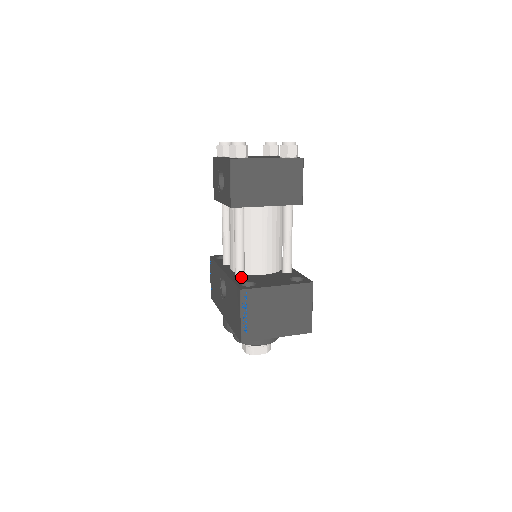
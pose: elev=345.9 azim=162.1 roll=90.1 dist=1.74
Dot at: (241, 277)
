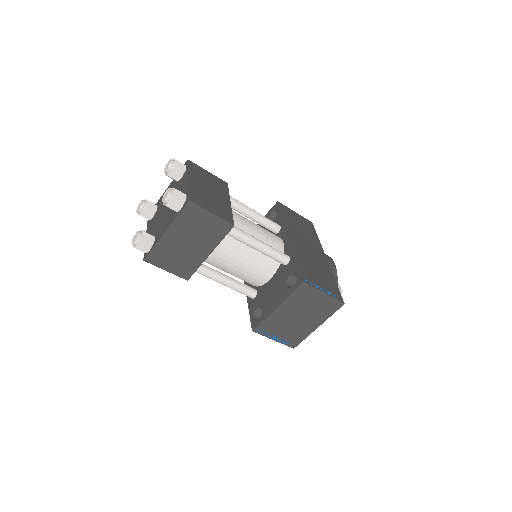
Dot at: (254, 297)
